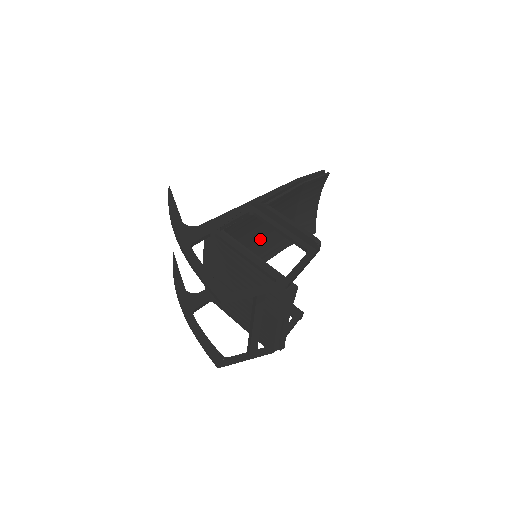
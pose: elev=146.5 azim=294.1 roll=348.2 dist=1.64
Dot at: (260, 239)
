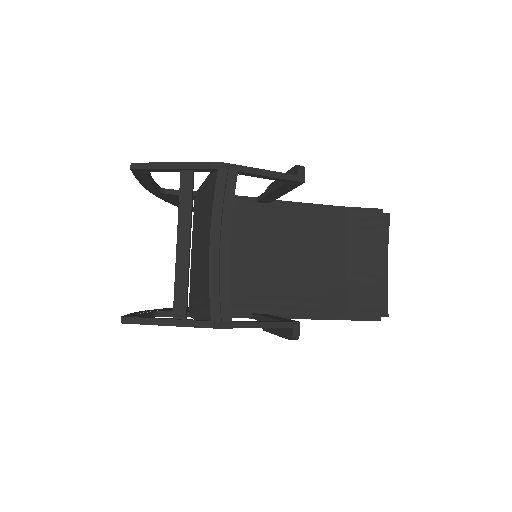
Dot at: (281, 268)
